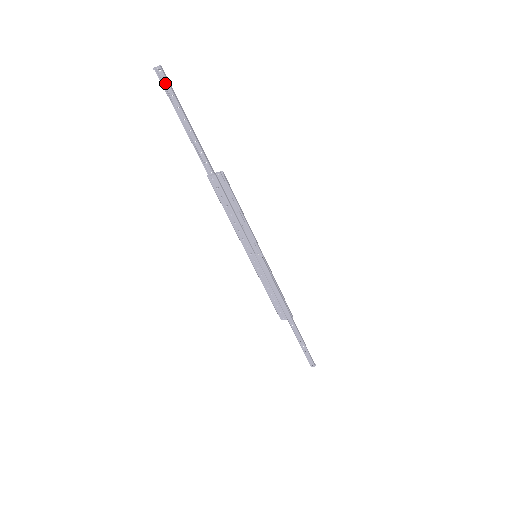
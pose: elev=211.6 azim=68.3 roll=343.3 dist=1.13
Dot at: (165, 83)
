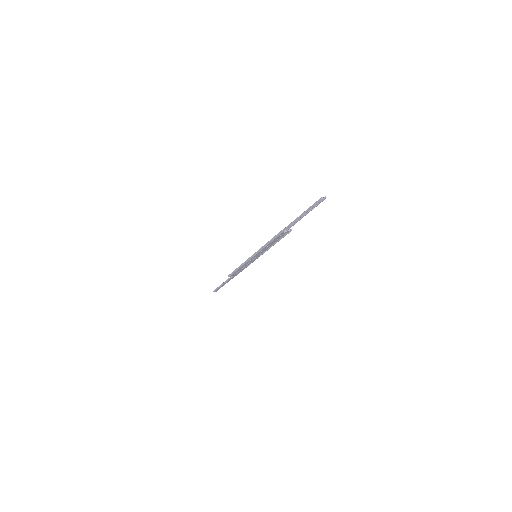
Dot at: (317, 202)
